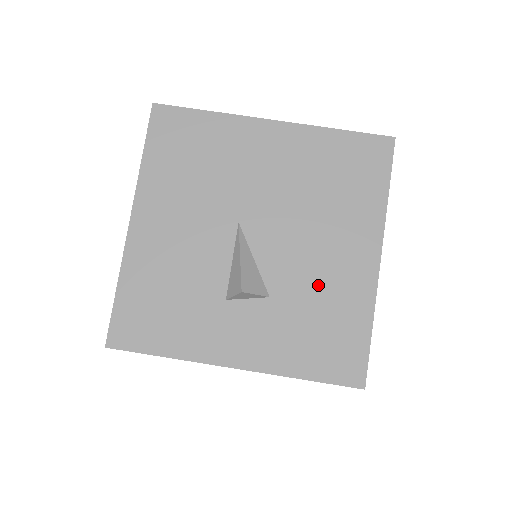
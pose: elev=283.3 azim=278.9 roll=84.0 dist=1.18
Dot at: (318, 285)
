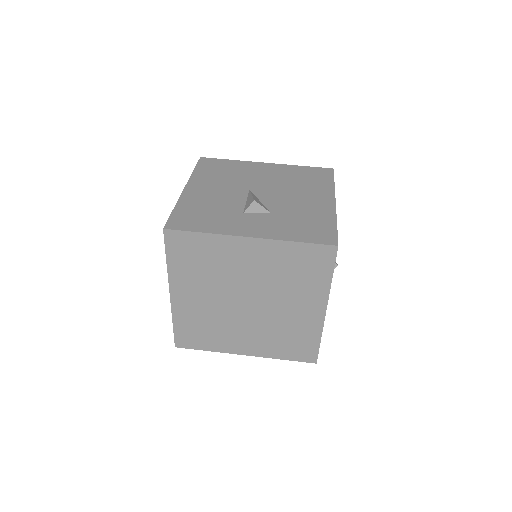
Dot at: (300, 209)
